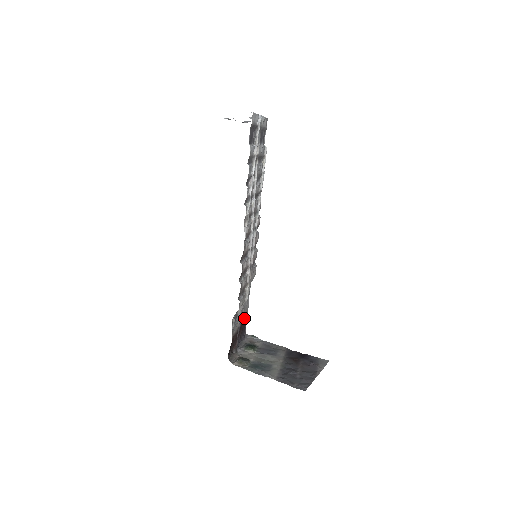
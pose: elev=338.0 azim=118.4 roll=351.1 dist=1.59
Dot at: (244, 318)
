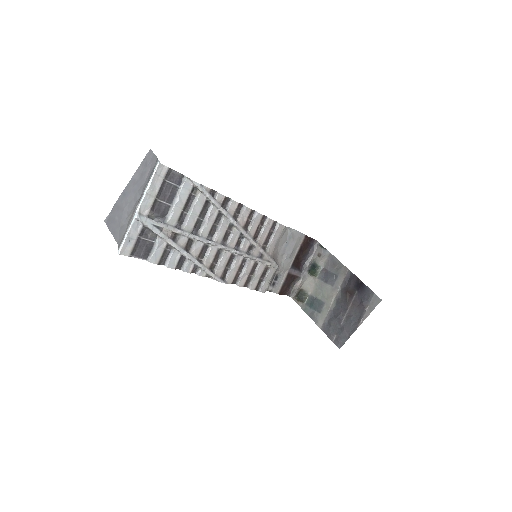
Dot at: (298, 251)
